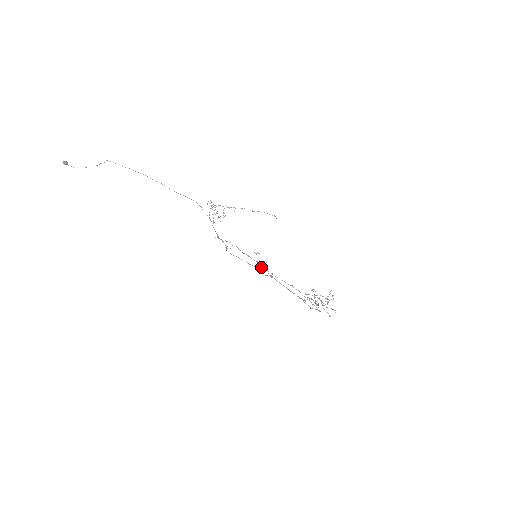
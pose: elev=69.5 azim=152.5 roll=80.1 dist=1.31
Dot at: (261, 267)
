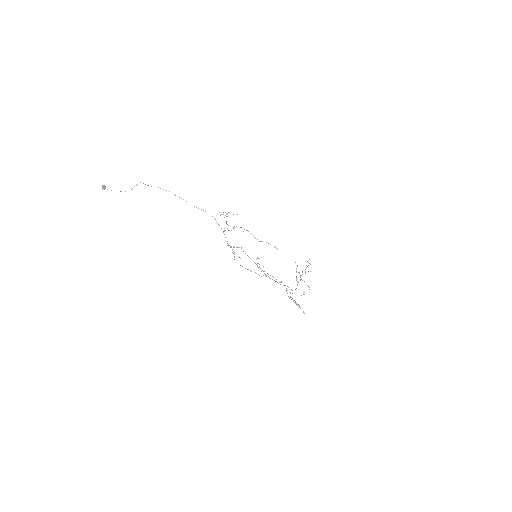
Dot at: (259, 267)
